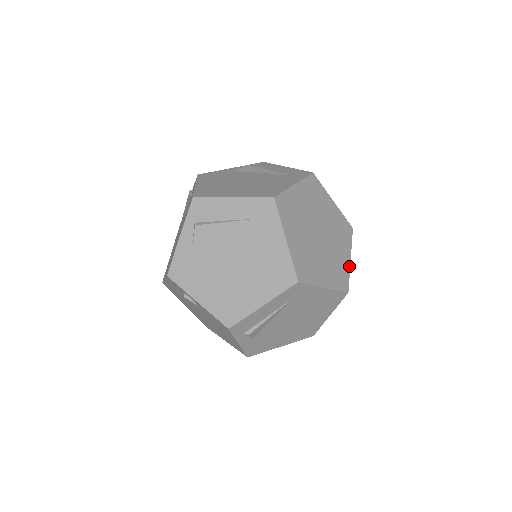
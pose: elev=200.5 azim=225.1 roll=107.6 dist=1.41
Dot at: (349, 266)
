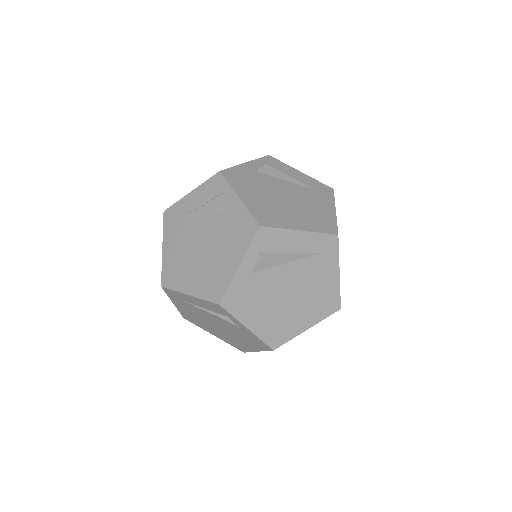
Dot at: occluded
